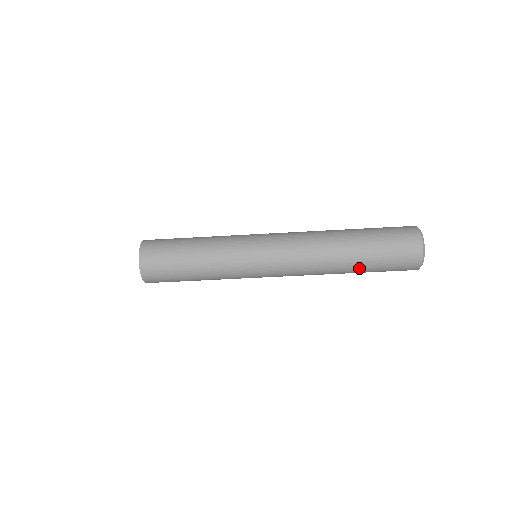
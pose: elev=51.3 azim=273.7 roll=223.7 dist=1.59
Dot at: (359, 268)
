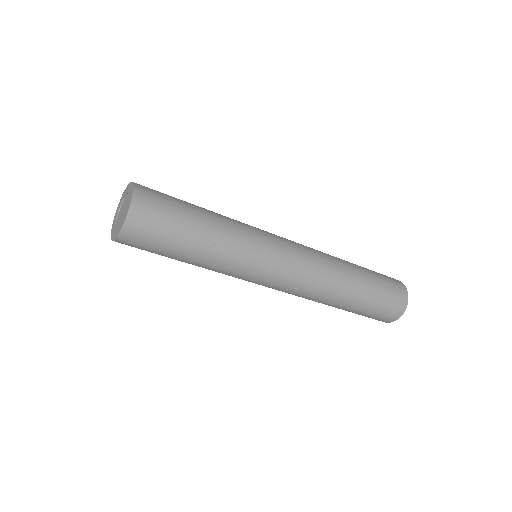
Dot at: occluded
